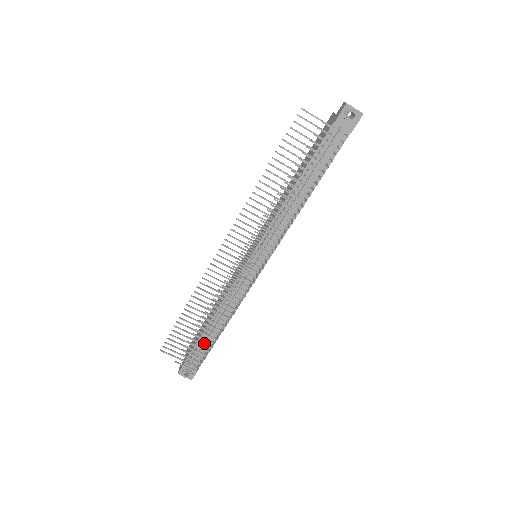
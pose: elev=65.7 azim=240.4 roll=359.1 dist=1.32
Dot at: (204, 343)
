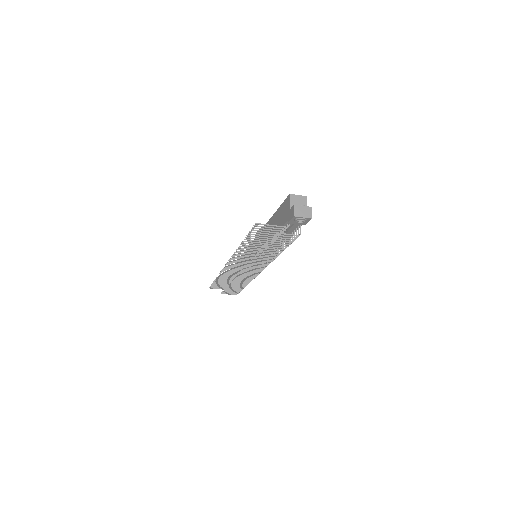
Dot at: occluded
